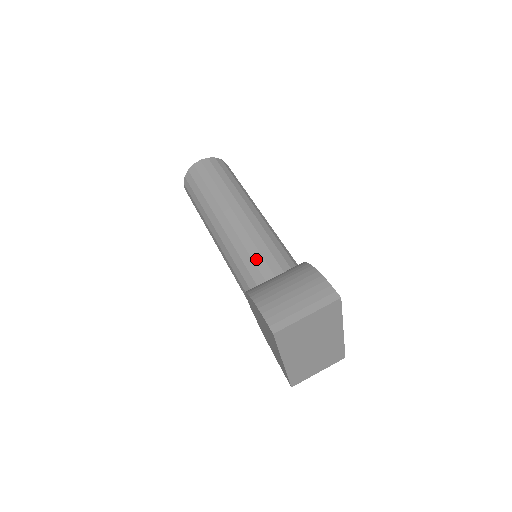
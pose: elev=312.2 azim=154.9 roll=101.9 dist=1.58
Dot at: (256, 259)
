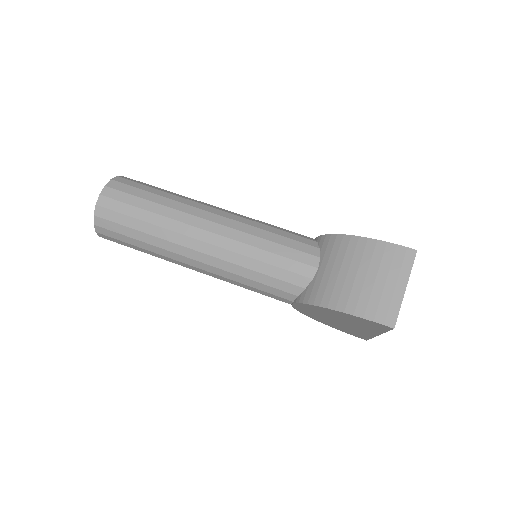
Dot at: (281, 264)
